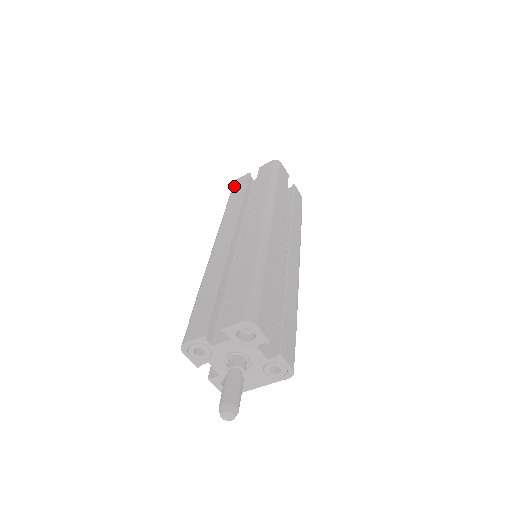
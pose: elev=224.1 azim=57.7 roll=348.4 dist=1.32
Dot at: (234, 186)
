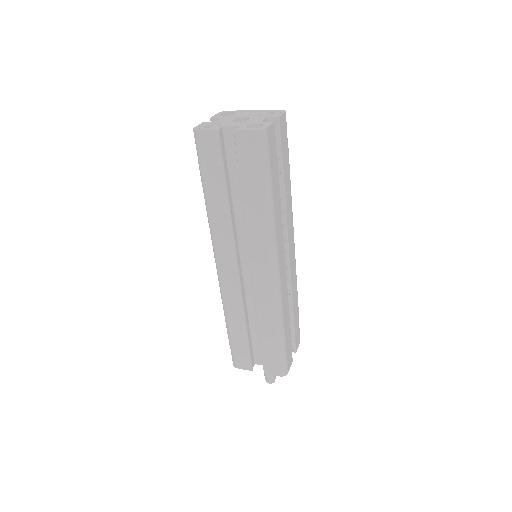
Dot at: (201, 154)
